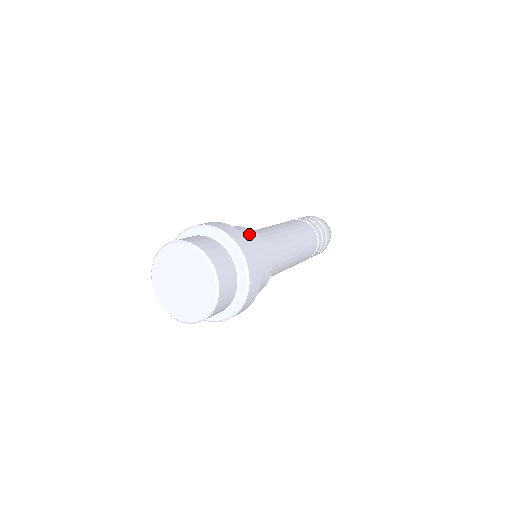
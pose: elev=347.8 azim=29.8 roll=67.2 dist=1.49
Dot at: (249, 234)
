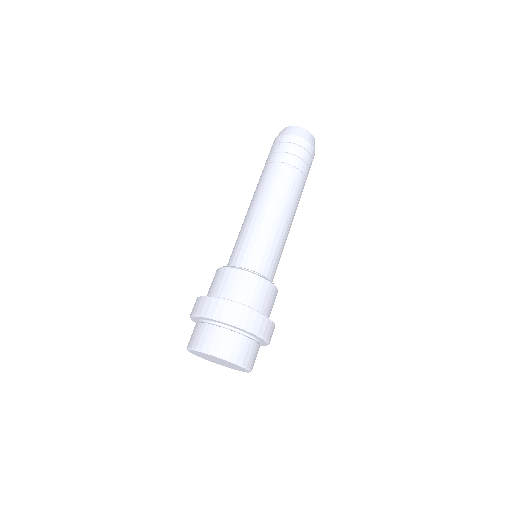
Dot at: (237, 280)
